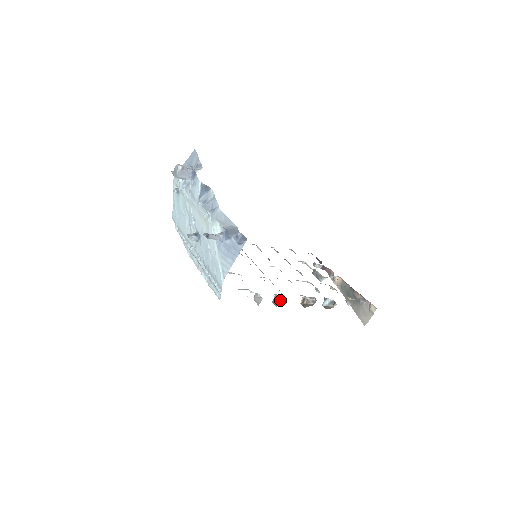
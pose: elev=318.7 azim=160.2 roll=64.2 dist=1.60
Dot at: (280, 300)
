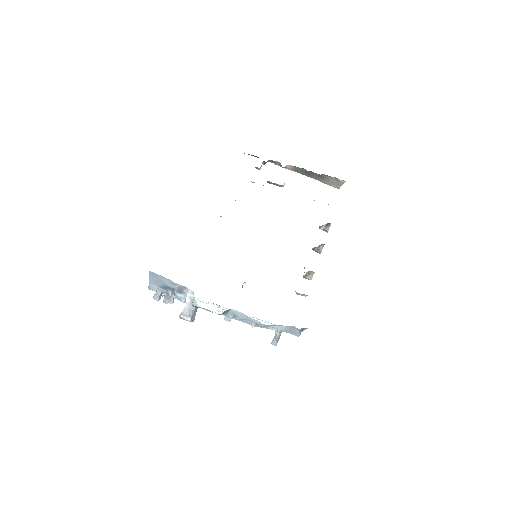
Dot at: (308, 274)
